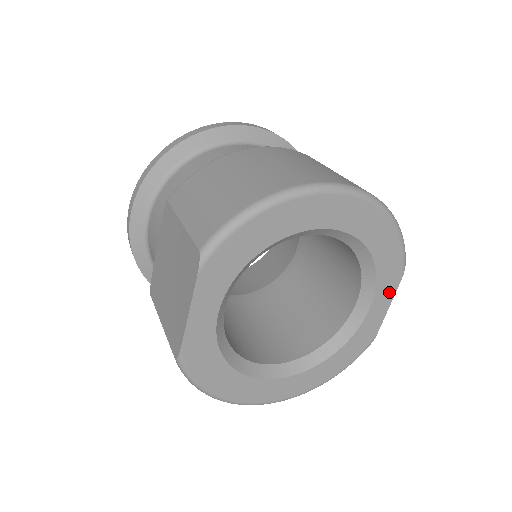
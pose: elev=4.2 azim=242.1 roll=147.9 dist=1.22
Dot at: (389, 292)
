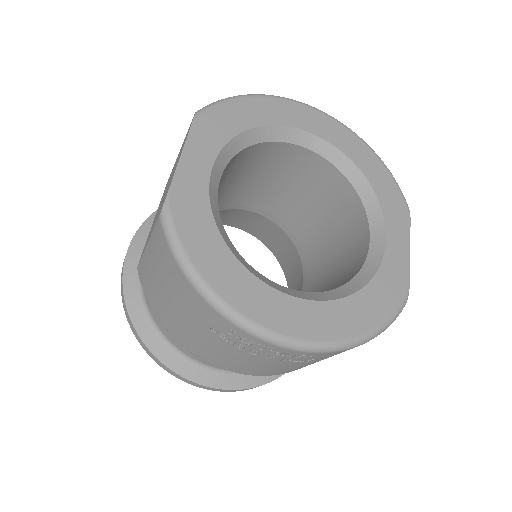
Dot at: (402, 229)
